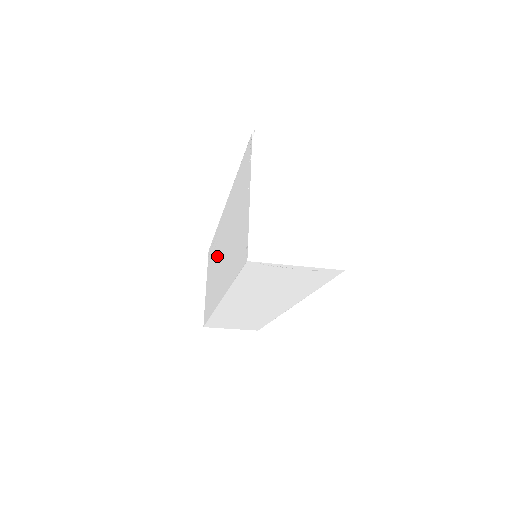
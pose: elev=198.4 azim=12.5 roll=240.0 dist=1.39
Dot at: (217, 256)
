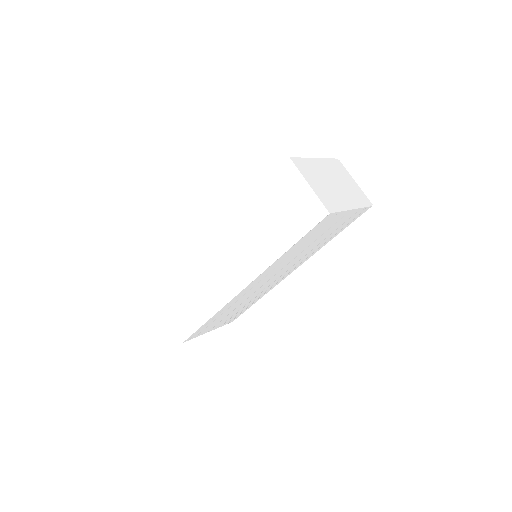
Dot at: occluded
